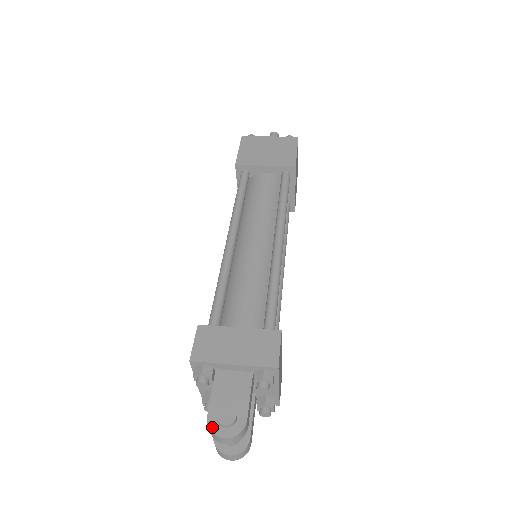
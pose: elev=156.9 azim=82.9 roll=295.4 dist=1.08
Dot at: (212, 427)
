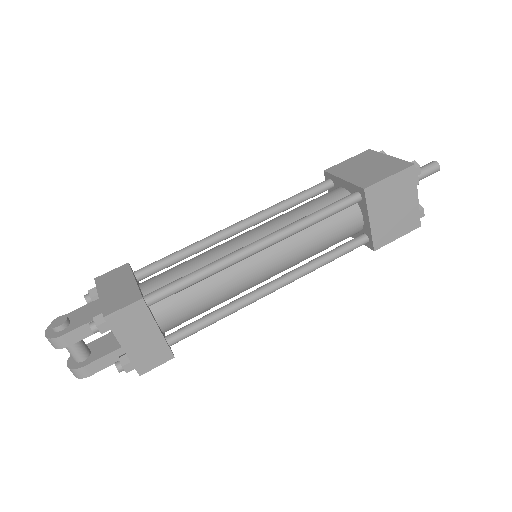
Dot at: occluded
